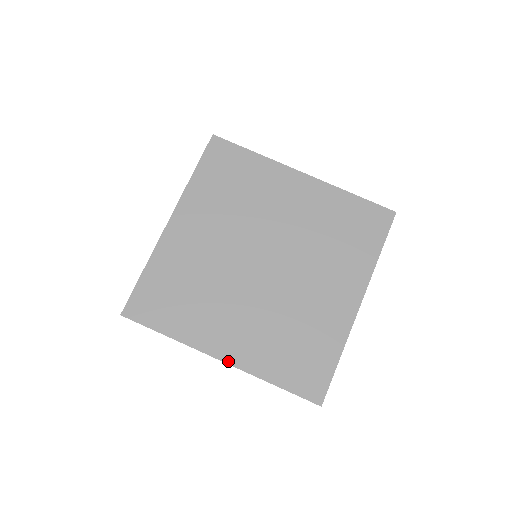
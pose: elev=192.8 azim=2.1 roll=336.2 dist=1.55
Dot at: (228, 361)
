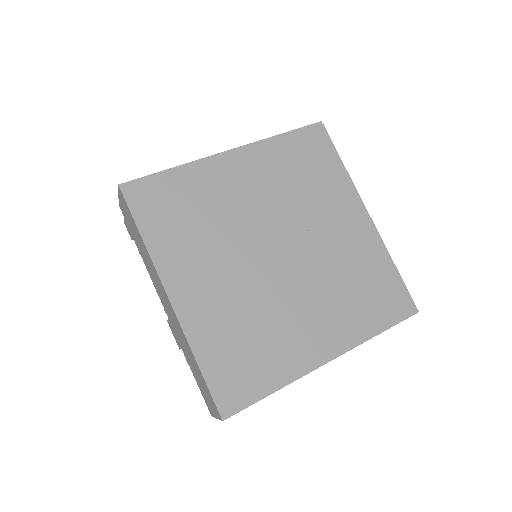
Dot at: (336, 355)
